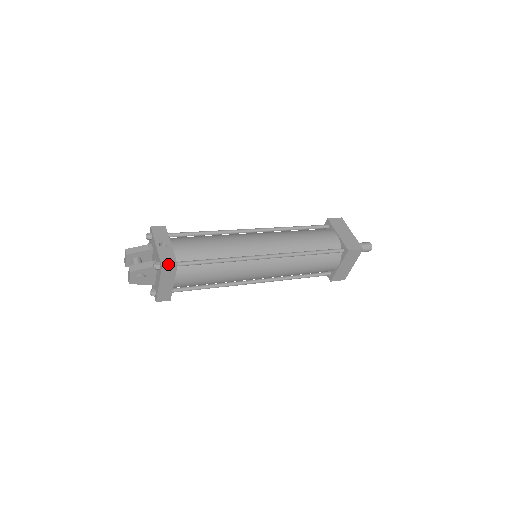
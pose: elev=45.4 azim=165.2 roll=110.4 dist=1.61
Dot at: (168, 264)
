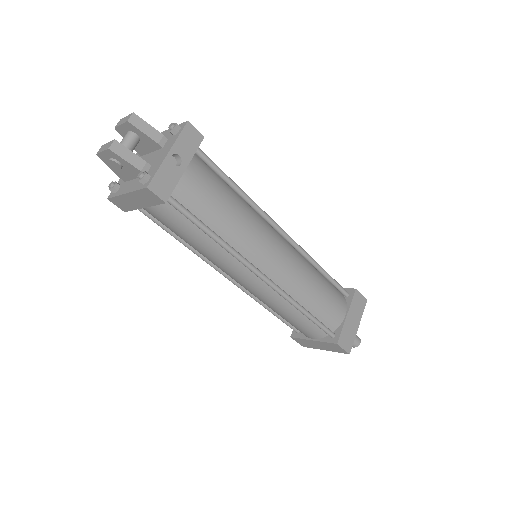
Dot at: (156, 192)
